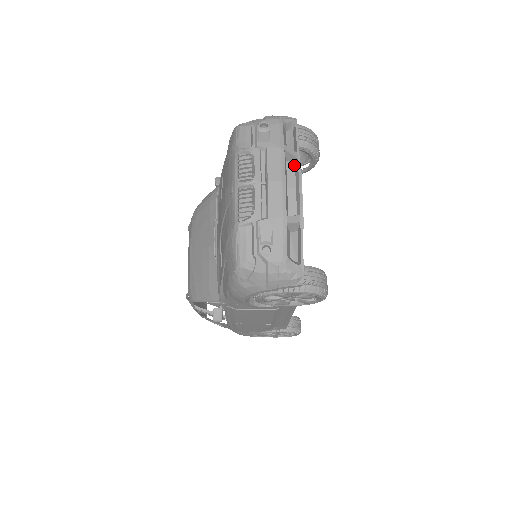
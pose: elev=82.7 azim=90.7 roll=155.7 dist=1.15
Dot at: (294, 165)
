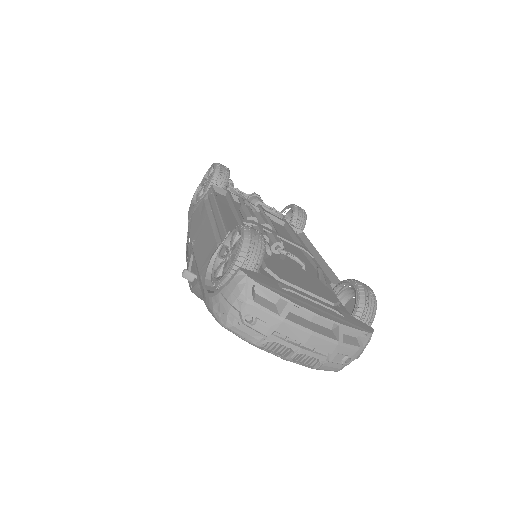
Dot at: (294, 306)
